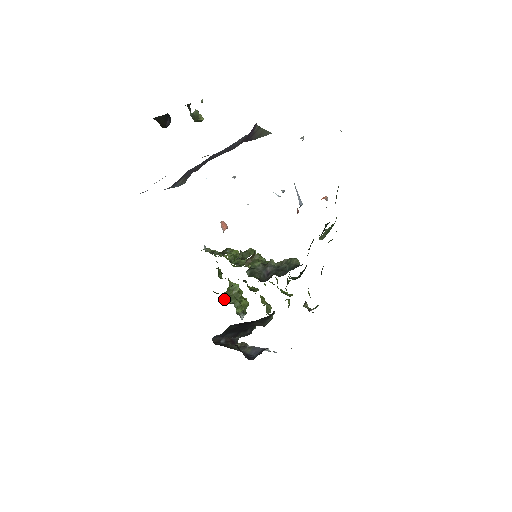
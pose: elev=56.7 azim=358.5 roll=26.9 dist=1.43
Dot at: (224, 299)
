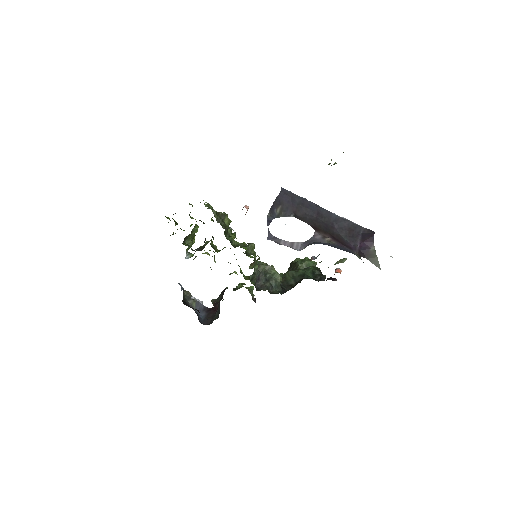
Dot at: (185, 239)
